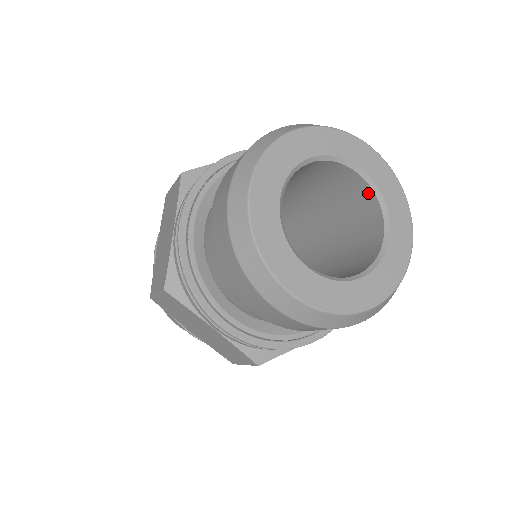
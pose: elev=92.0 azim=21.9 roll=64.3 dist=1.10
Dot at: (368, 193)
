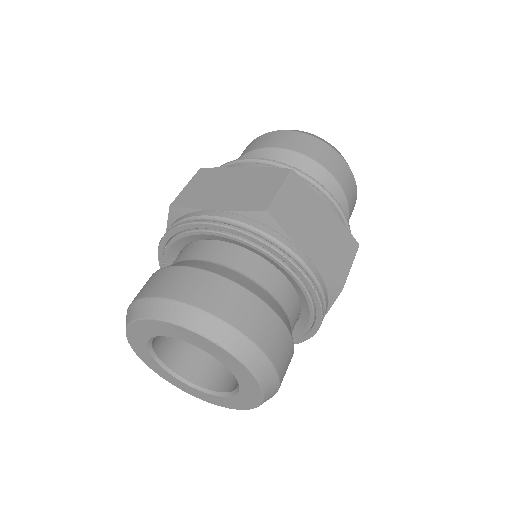
Dot at: occluded
